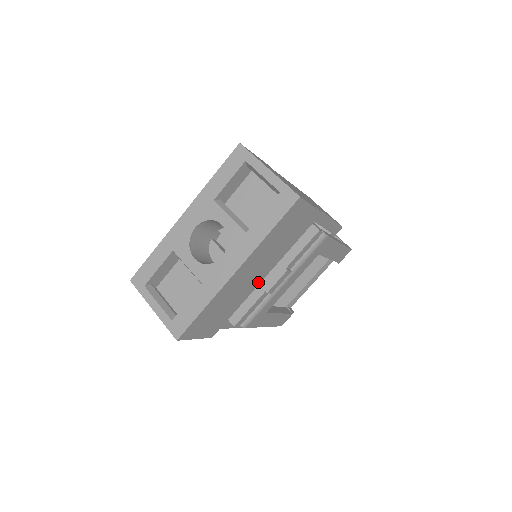
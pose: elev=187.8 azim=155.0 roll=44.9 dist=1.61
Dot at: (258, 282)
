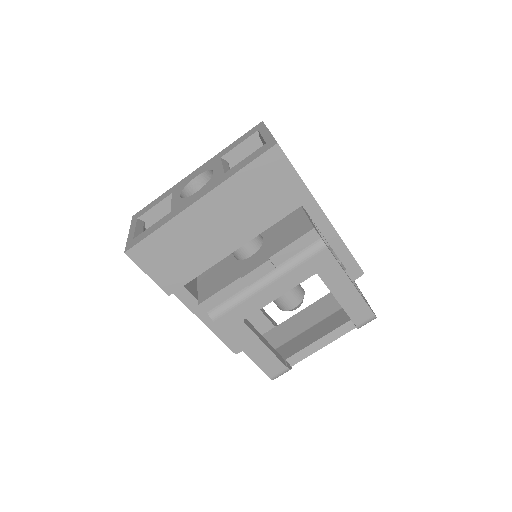
Dot at: (230, 249)
